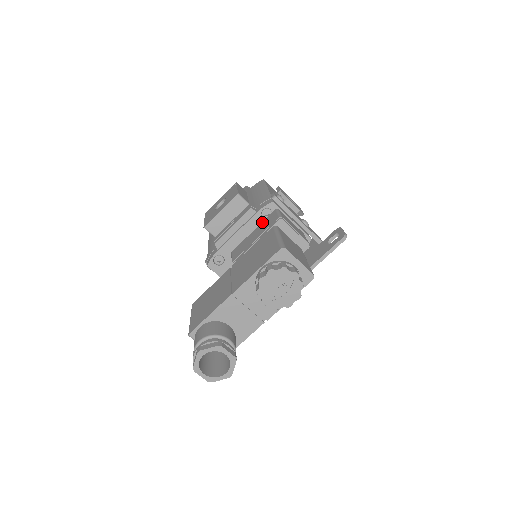
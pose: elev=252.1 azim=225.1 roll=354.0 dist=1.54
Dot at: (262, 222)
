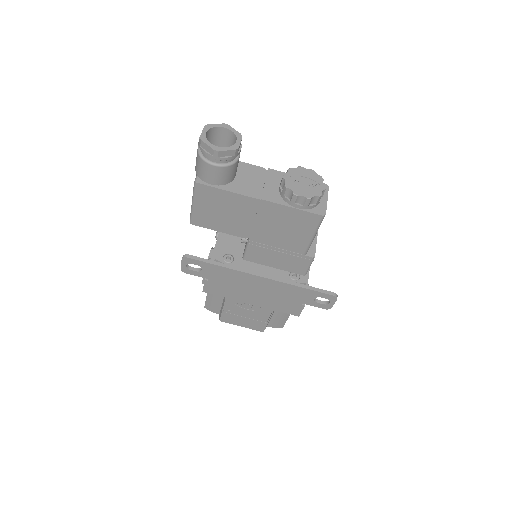
Dot at: occluded
